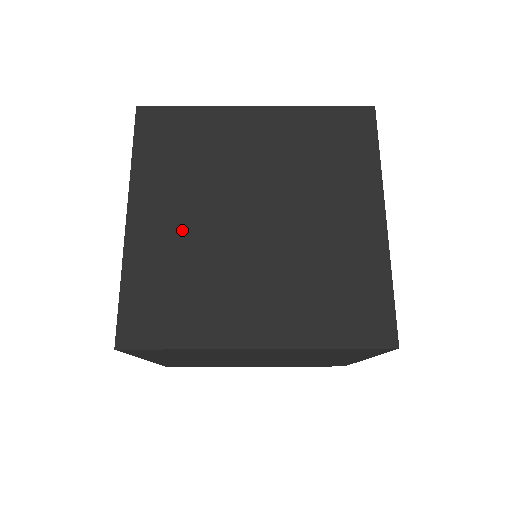
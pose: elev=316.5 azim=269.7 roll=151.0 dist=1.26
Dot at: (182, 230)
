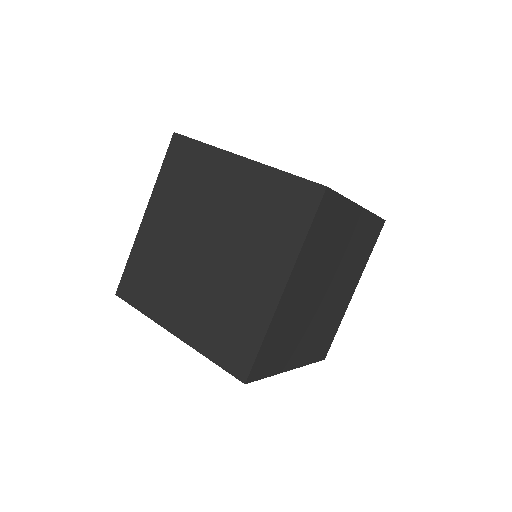
Dot at: (166, 238)
